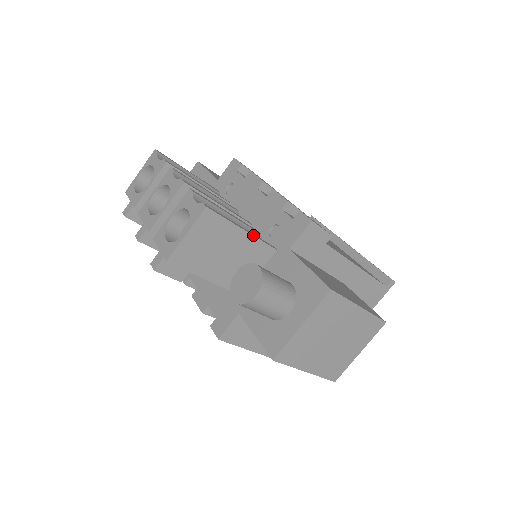
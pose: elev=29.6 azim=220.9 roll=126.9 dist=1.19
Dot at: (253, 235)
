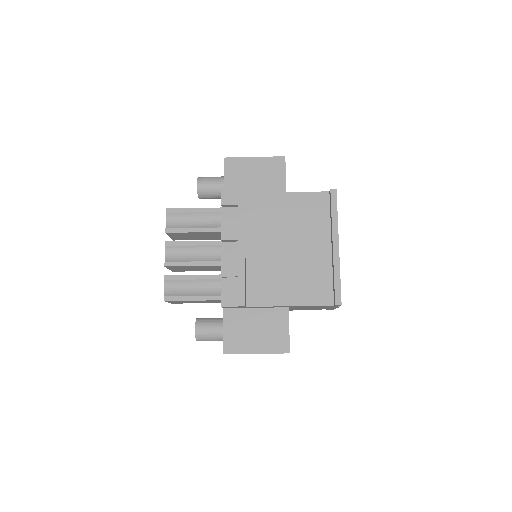
Dot at: (201, 300)
